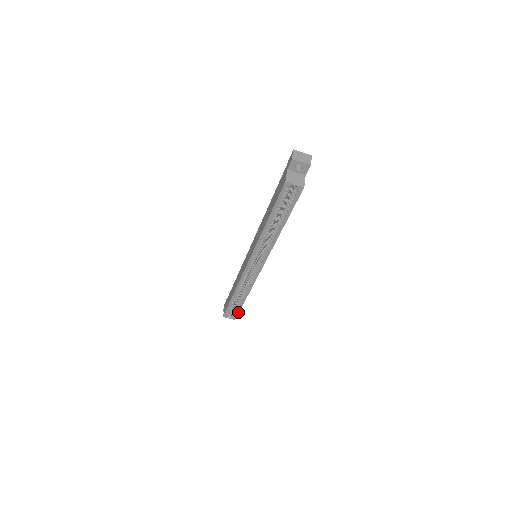
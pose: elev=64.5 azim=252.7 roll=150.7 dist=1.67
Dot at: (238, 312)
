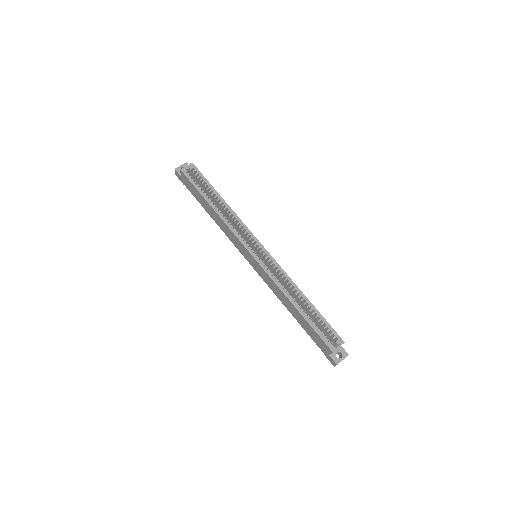
Dot at: (329, 326)
